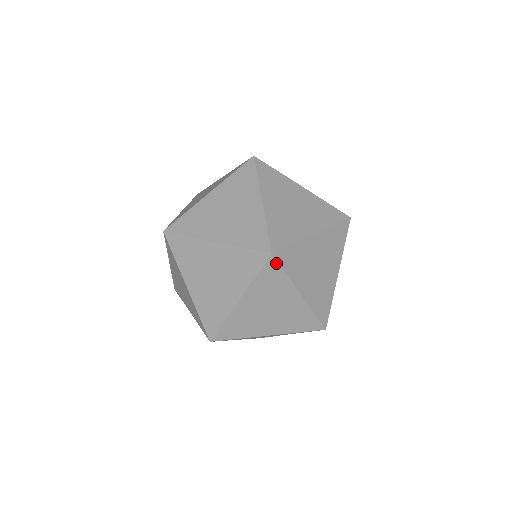
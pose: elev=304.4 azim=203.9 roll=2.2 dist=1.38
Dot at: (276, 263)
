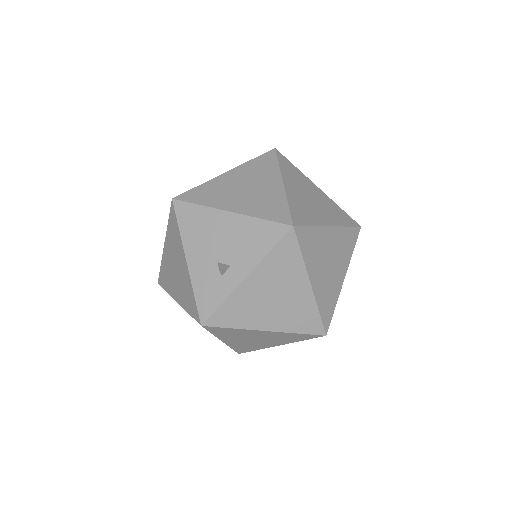
Dot at: occluded
